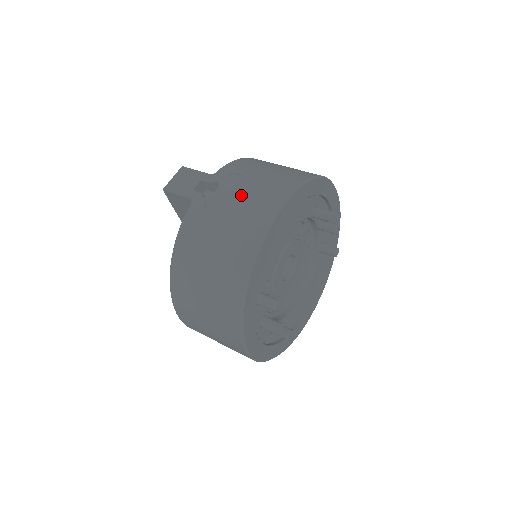
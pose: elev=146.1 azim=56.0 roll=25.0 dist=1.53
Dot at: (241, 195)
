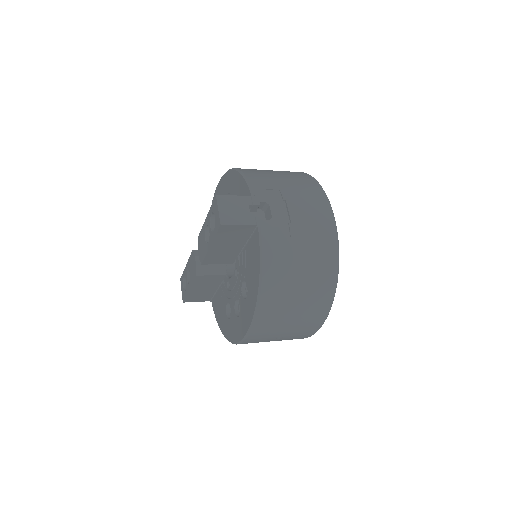
Dot at: (297, 208)
